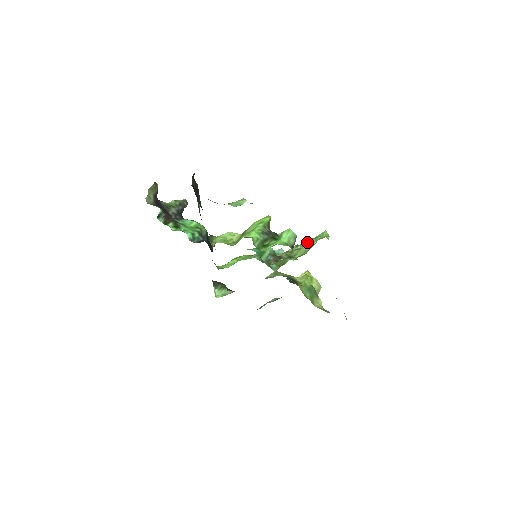
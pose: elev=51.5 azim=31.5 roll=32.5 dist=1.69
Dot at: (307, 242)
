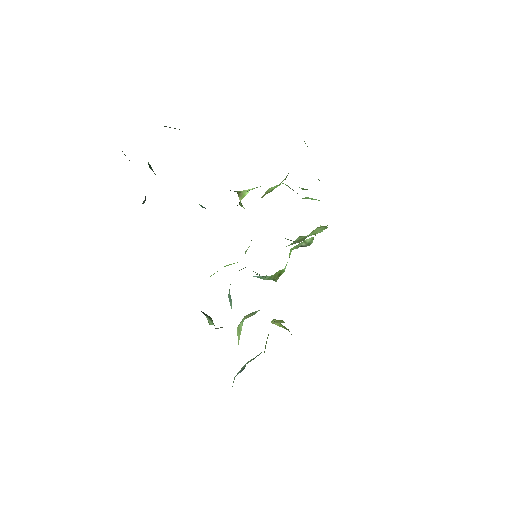
Dot at: (299, 244)
